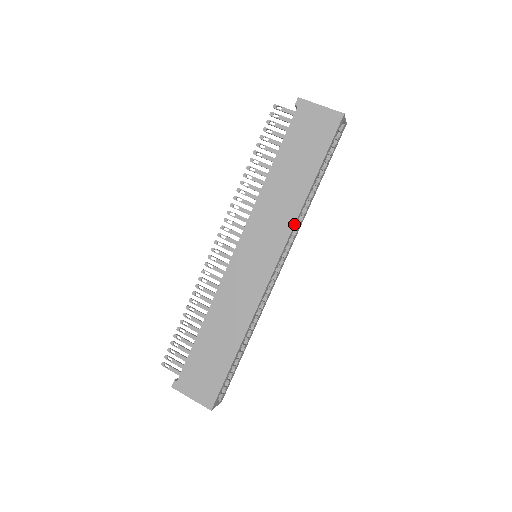
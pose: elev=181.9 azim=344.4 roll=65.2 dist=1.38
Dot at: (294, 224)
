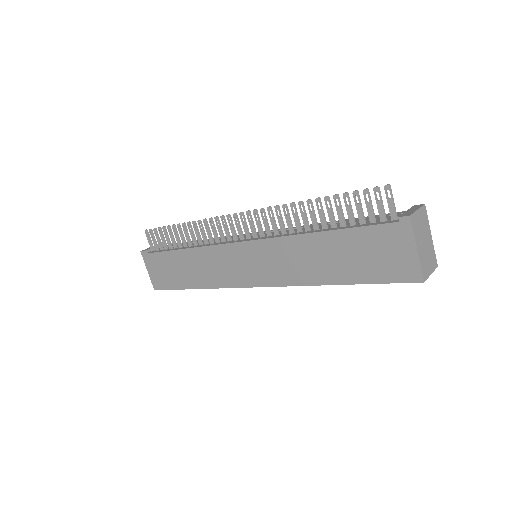
Dot at: occluded
